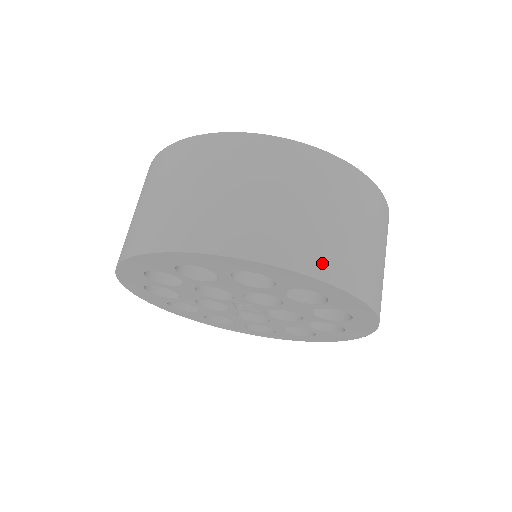
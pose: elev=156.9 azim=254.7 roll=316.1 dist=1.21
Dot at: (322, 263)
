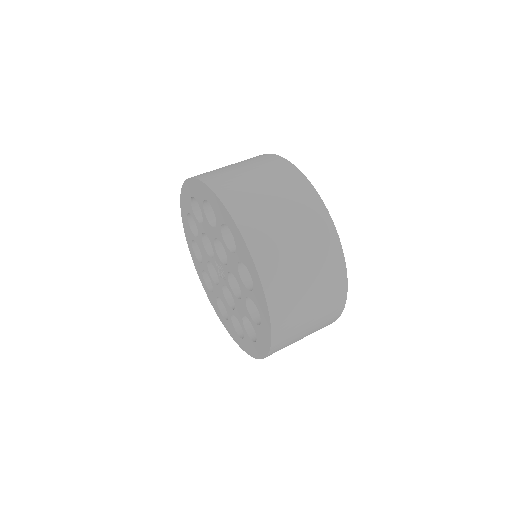
Dot at: (233, 199)
